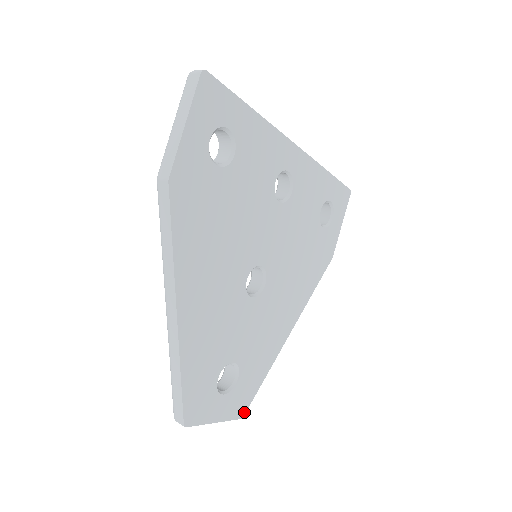
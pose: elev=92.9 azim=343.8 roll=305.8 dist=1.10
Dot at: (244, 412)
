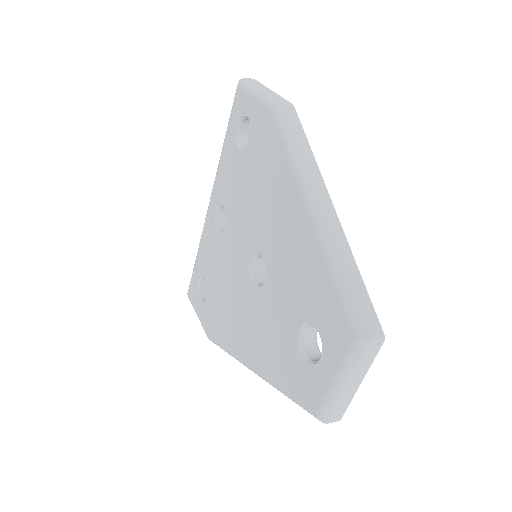
Dot at: occluded
